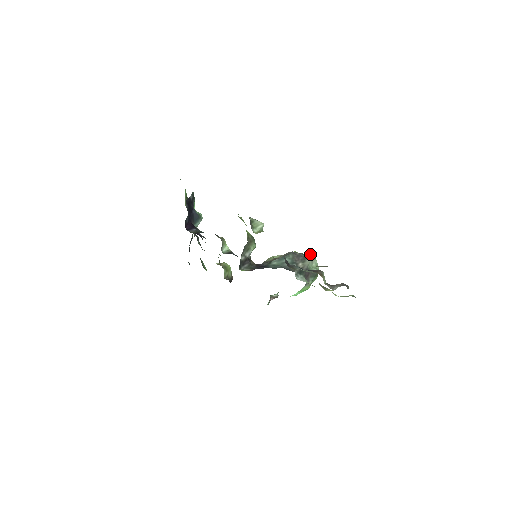
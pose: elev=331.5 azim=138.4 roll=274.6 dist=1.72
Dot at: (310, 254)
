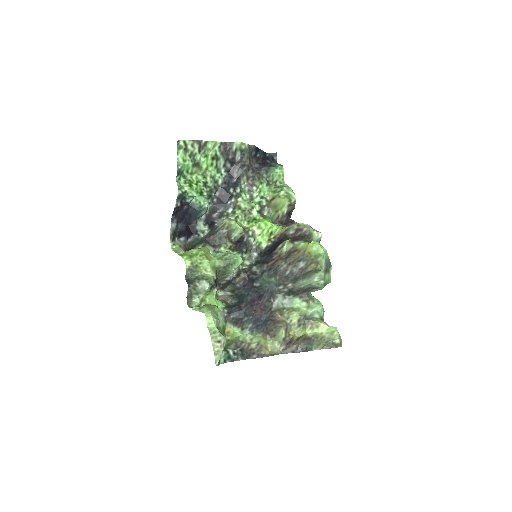
Dot at: (313, 265)
